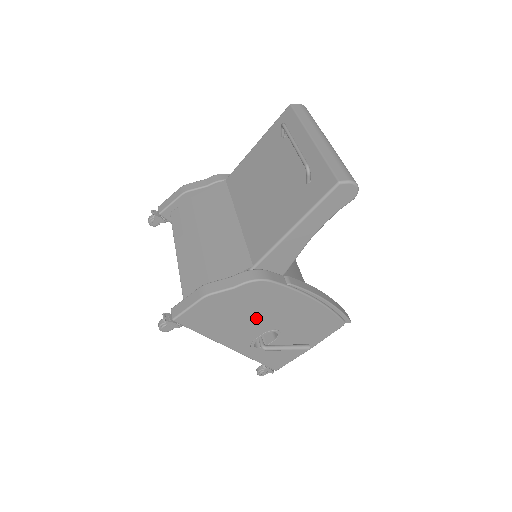
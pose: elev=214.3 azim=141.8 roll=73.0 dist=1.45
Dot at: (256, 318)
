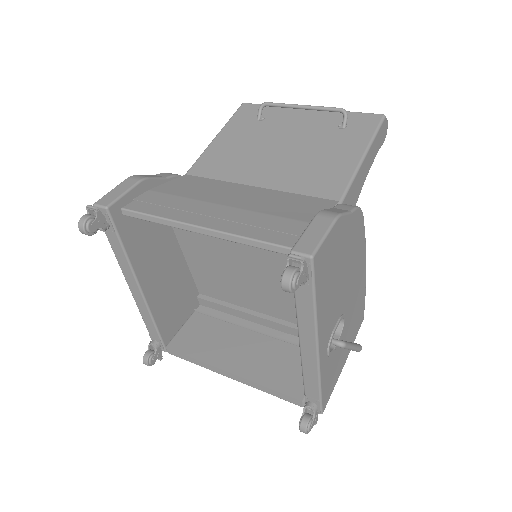
Dot at: (343, 284)
